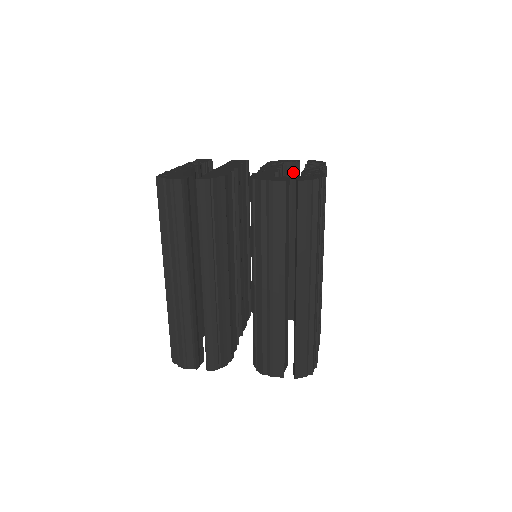
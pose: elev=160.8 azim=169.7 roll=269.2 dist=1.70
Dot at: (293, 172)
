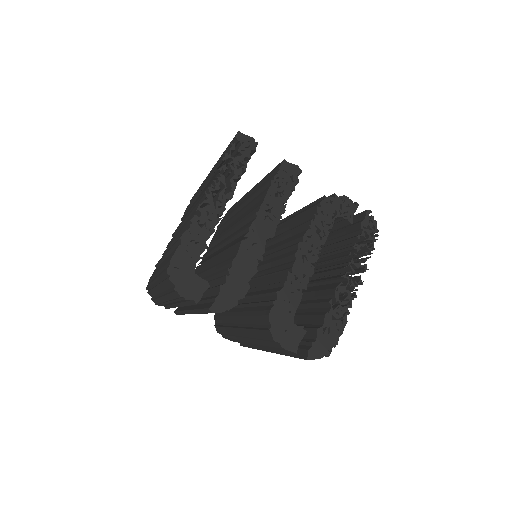
Dot at: (340, 221)
